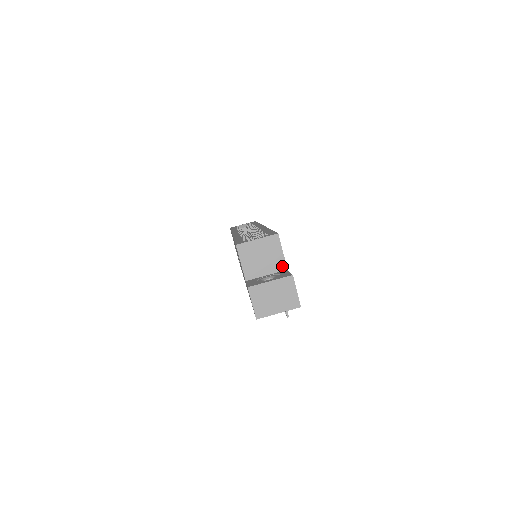
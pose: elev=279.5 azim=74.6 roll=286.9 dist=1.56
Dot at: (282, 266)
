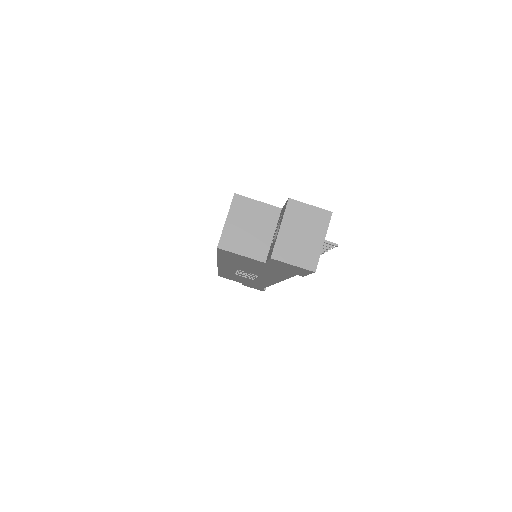
Dot at: (274, 212)
